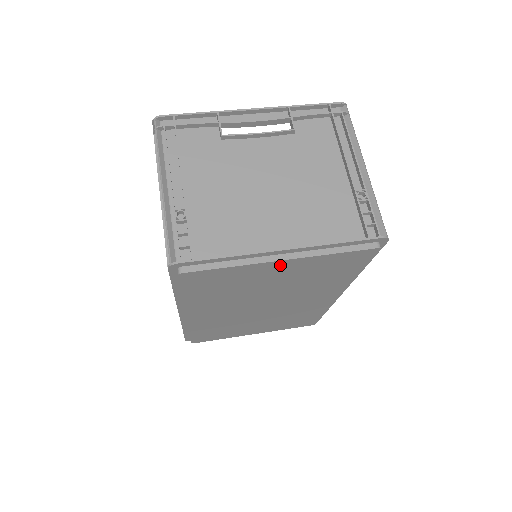
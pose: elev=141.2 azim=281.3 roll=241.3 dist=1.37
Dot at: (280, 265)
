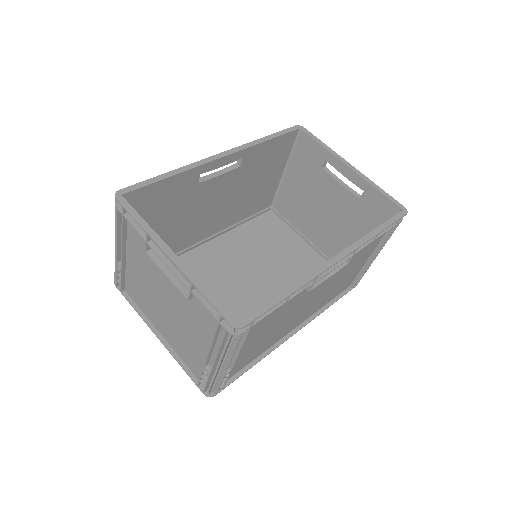
Dot at: occluded
